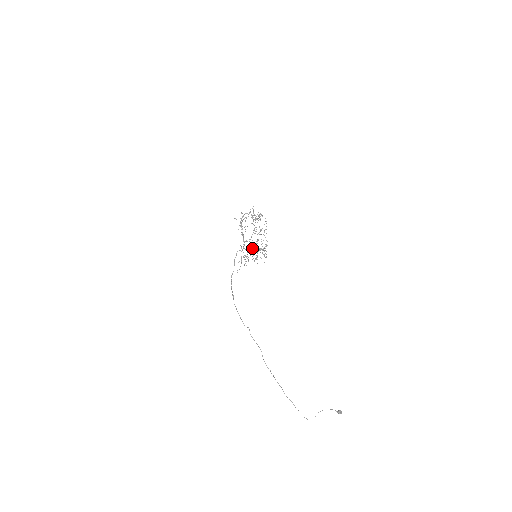
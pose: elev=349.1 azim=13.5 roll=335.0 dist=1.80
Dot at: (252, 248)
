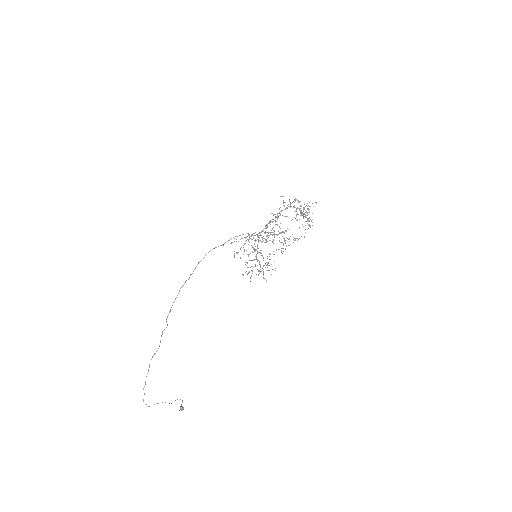
Dot at: (258, 252)
